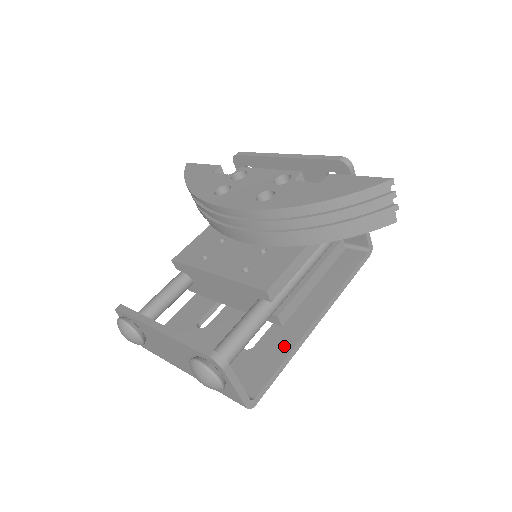
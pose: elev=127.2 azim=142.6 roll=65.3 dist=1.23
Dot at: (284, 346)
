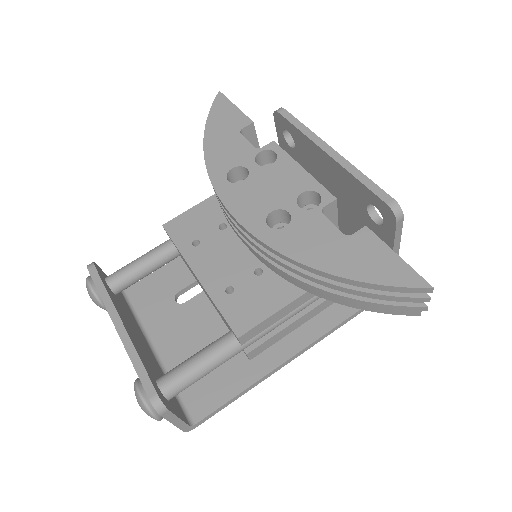
Dot at: (247, 375)
